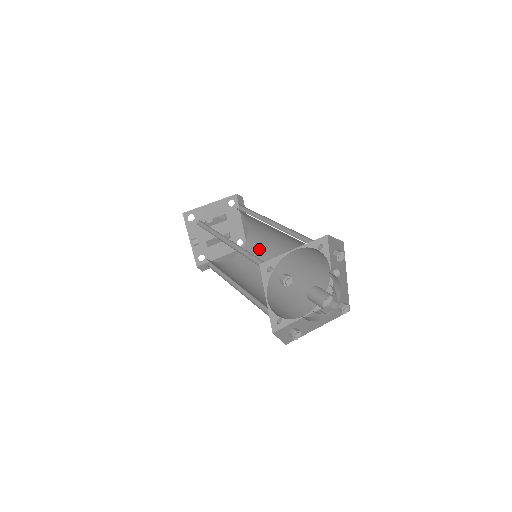
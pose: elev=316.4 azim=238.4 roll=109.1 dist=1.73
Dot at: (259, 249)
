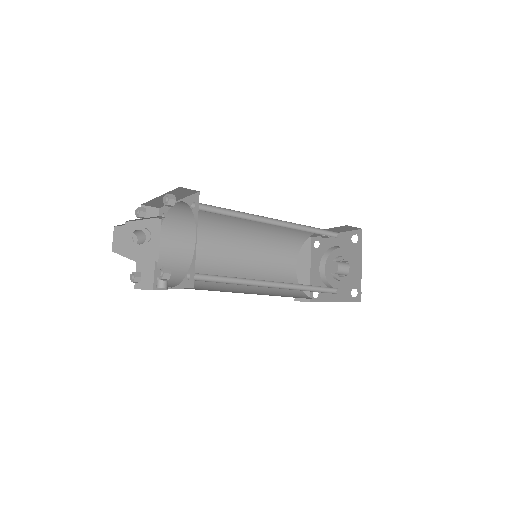
Dot at: (201, 221)
